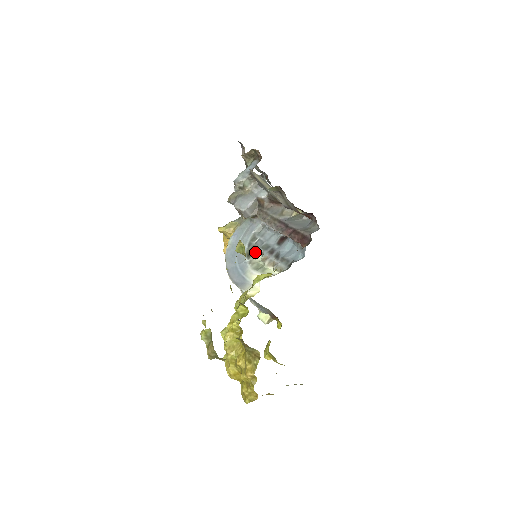
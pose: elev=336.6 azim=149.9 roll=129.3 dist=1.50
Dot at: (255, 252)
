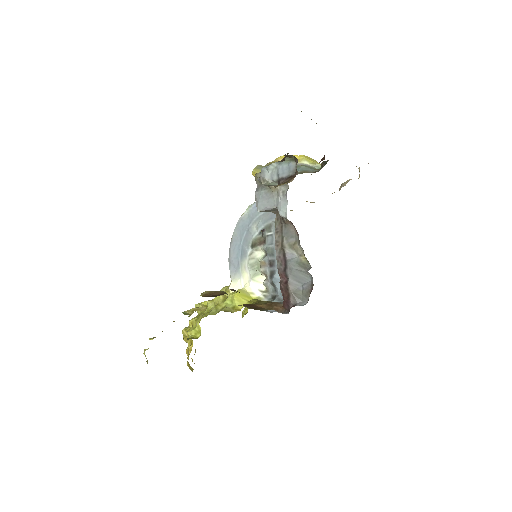
Dot at: (261, 246)
